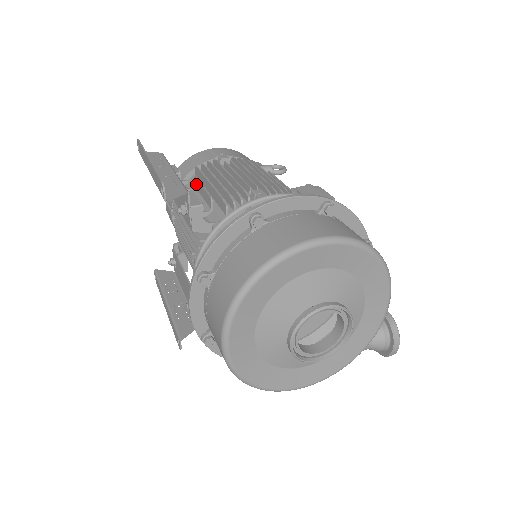
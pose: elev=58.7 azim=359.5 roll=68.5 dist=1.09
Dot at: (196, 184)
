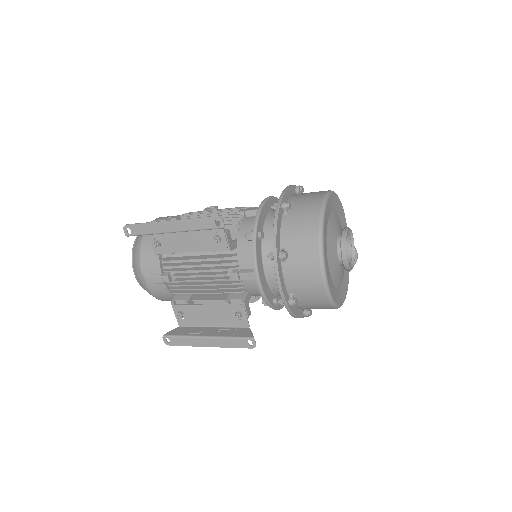
Dot at: occluded
